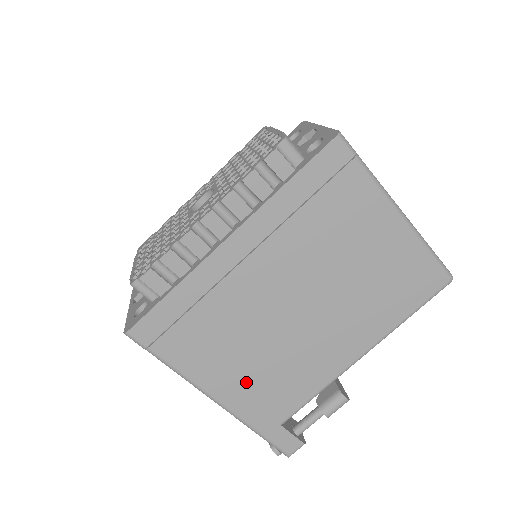
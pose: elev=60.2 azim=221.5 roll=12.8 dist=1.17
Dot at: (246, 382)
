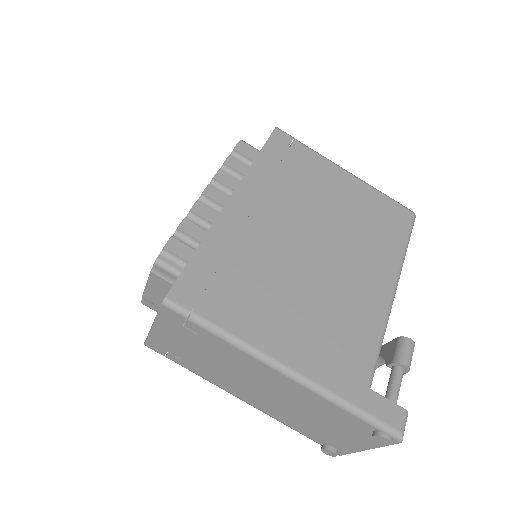
Dot at: (307, 337)
